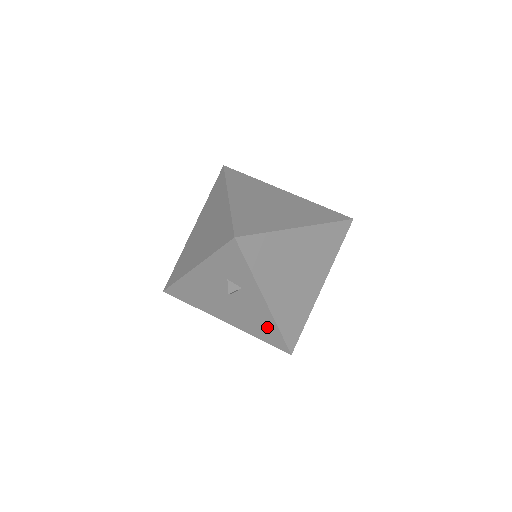
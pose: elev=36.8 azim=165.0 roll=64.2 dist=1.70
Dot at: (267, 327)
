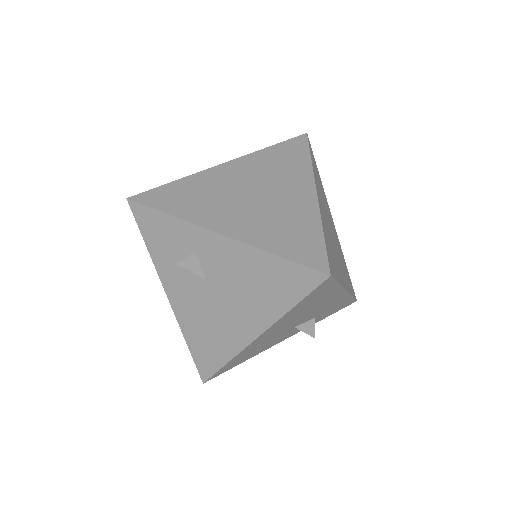
Dot at: (266, 271)
